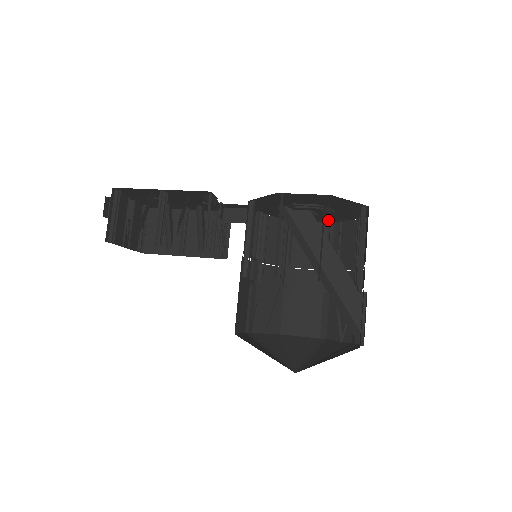
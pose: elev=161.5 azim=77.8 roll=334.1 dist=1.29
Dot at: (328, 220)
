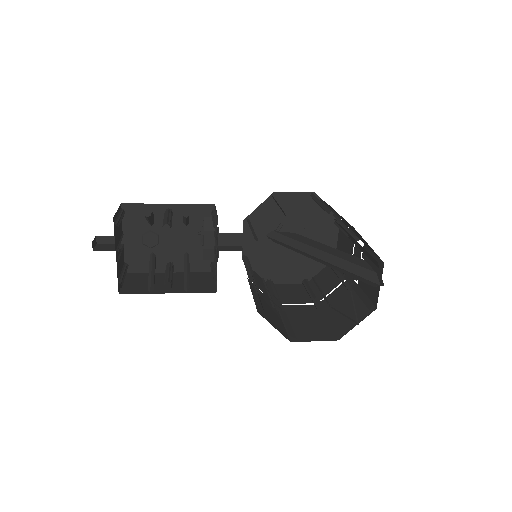
Dot at: (302, 275)
